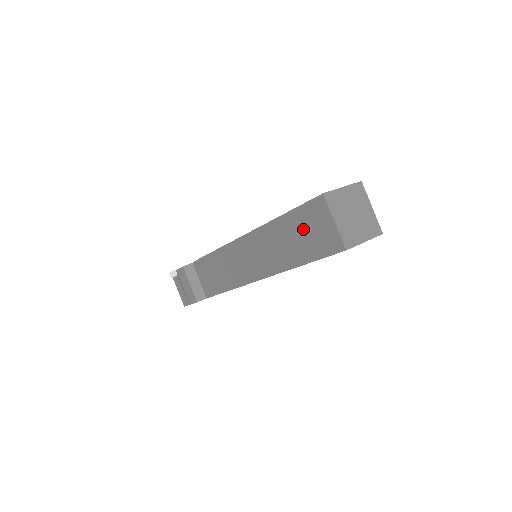
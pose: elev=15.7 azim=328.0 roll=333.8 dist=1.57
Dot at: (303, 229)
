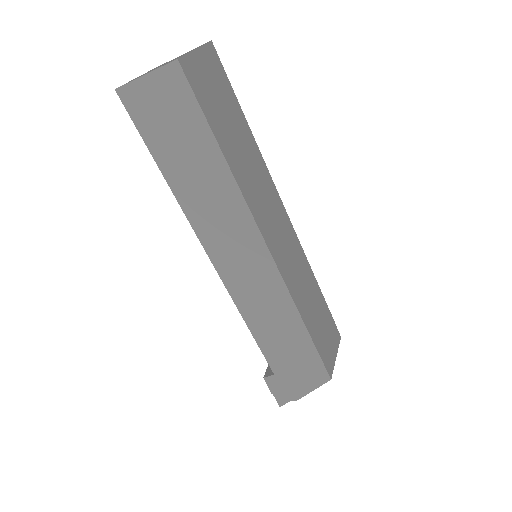
Dot at: occluded
